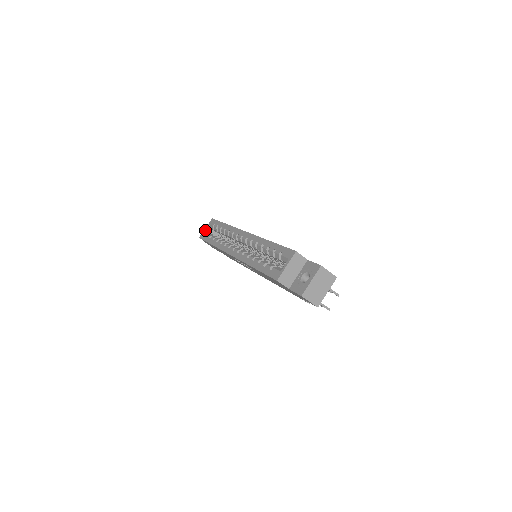
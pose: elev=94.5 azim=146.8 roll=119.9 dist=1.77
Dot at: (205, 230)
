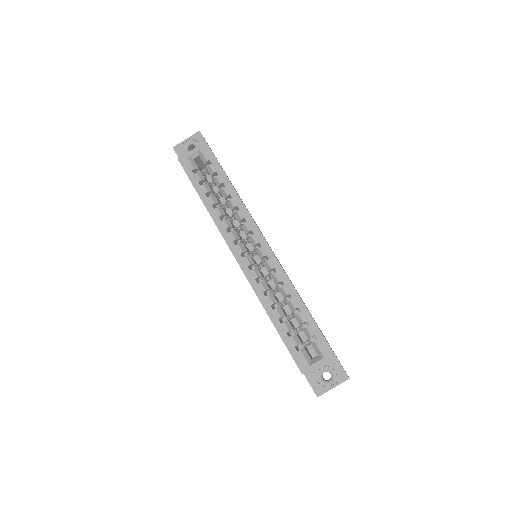
Dot at: (191, 154)
